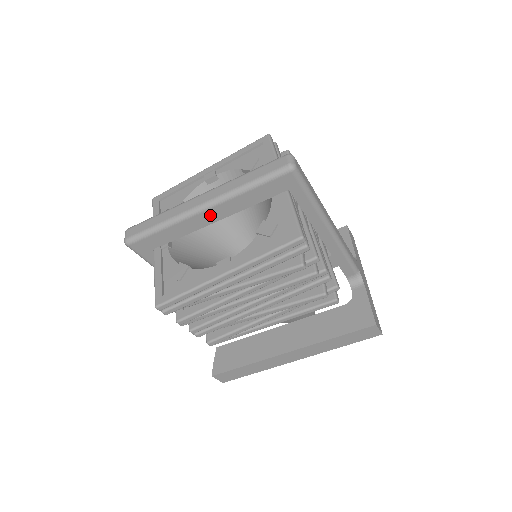
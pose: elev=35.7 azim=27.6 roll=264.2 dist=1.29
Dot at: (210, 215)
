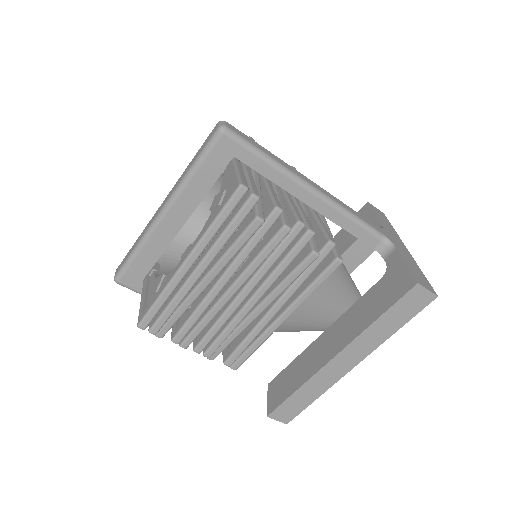
Dot at: (174, 218)
